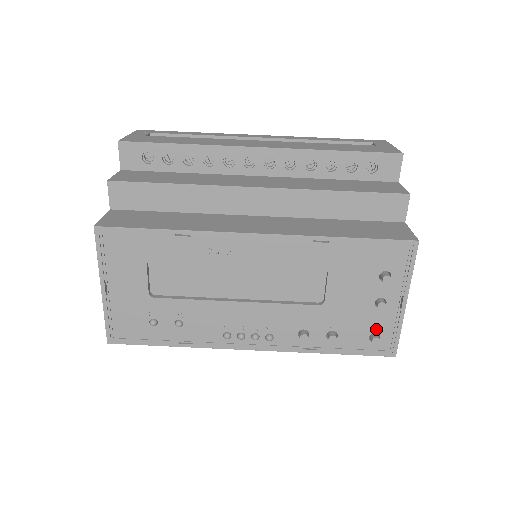
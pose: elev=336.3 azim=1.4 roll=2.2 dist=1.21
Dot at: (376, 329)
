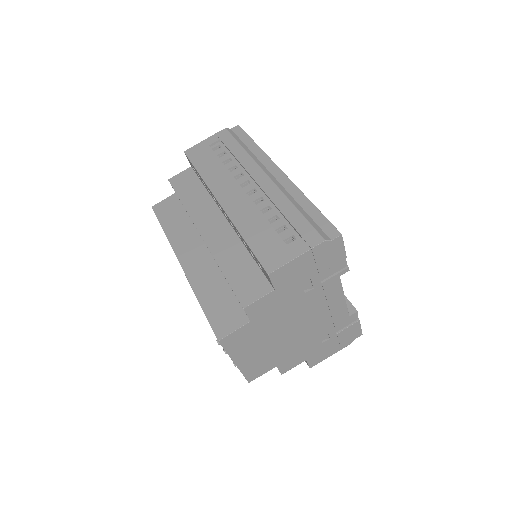
Dot at: occluded
